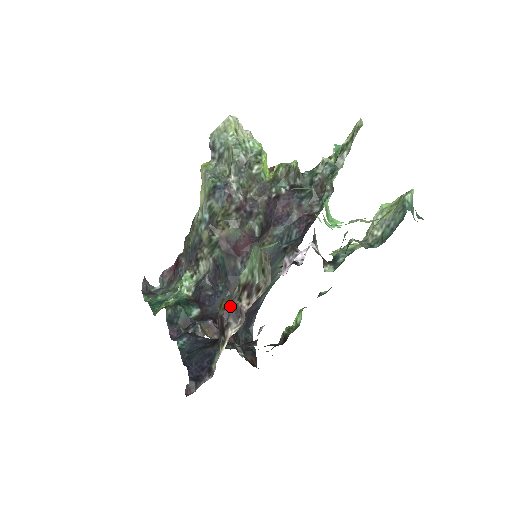
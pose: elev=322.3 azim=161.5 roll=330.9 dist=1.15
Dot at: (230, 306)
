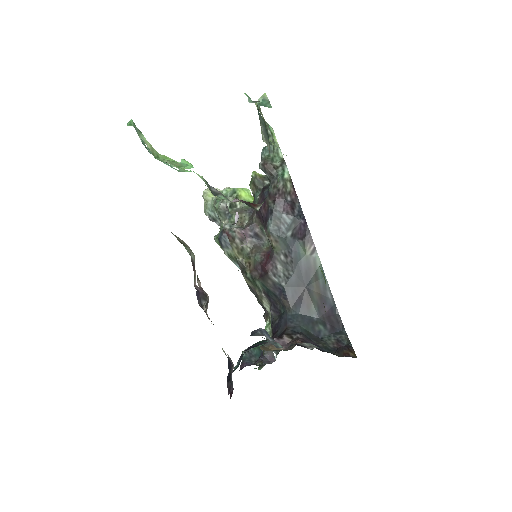
Dot at: (198, 293)
